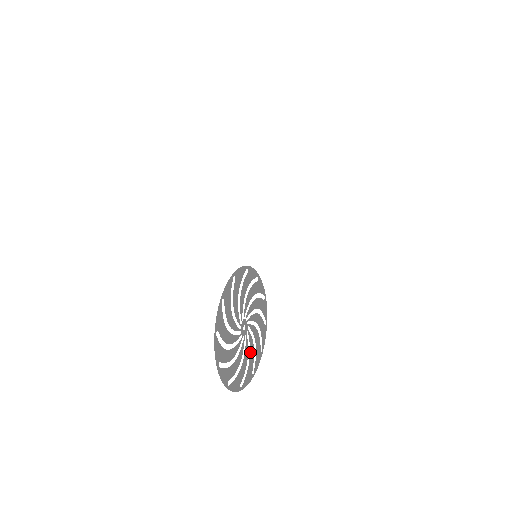
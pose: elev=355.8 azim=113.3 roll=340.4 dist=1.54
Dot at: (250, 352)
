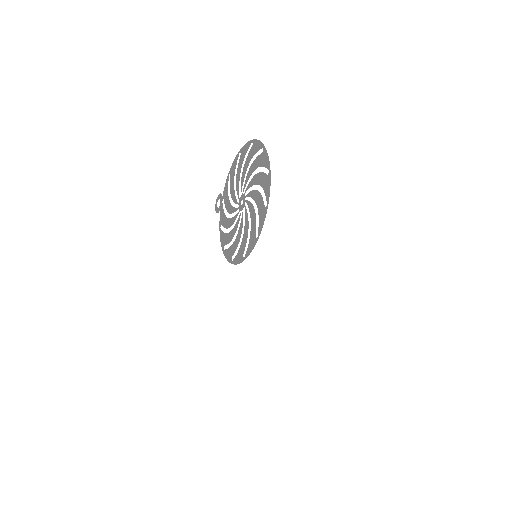
Dot at: occluded
